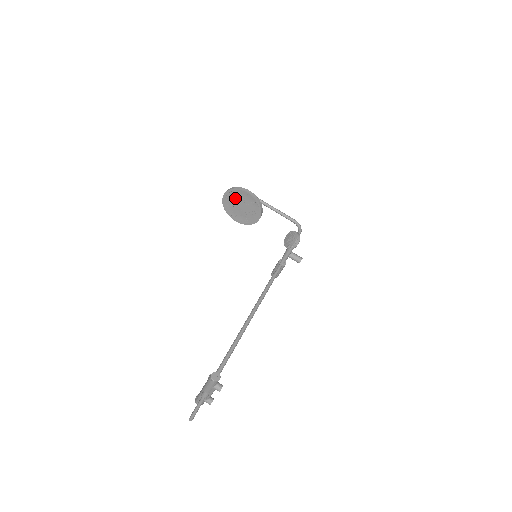
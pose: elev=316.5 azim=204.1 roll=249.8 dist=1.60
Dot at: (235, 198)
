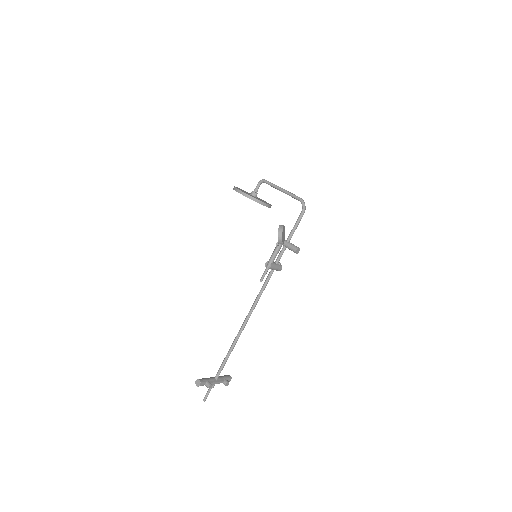
Dot at: occluded
